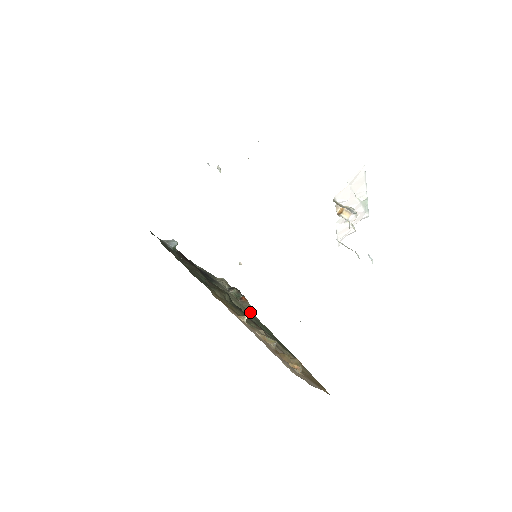
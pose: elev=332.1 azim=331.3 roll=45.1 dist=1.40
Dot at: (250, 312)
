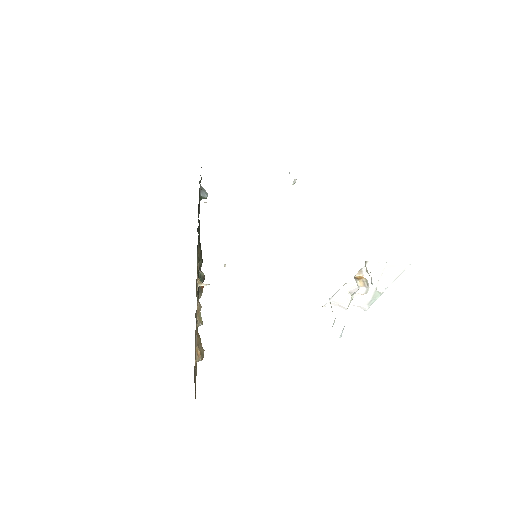
Dot at: (209, 284)
